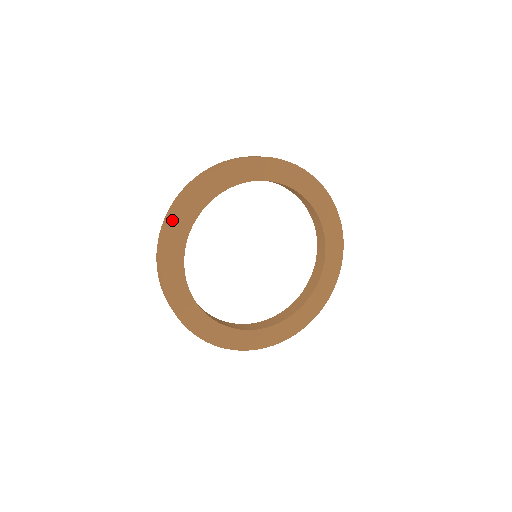
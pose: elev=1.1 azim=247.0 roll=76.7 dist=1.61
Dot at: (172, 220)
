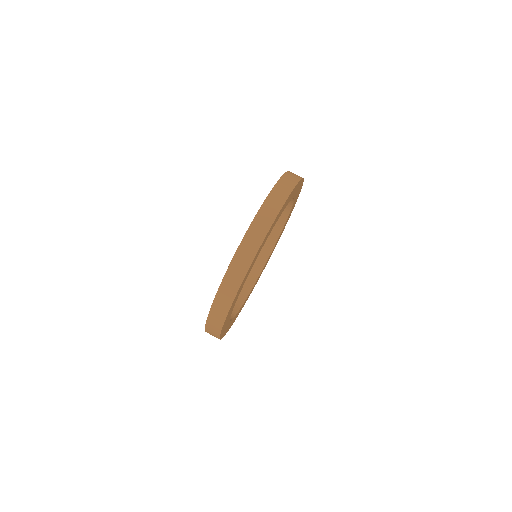
Dot at: (233, 301)
